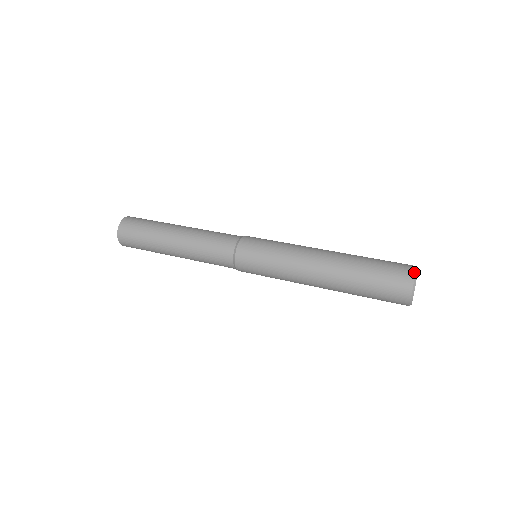
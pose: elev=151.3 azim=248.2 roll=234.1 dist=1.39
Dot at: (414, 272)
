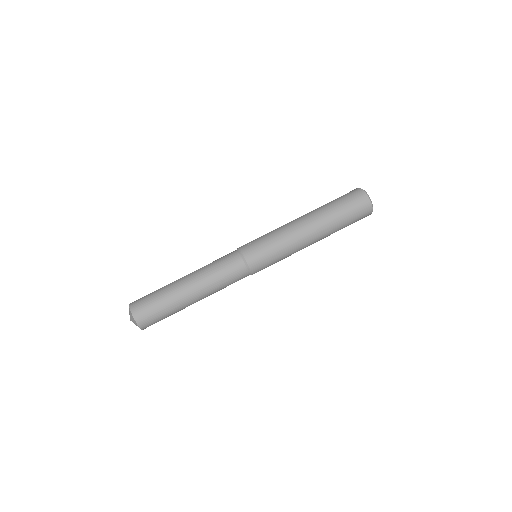
Dot at: (371, 205)
